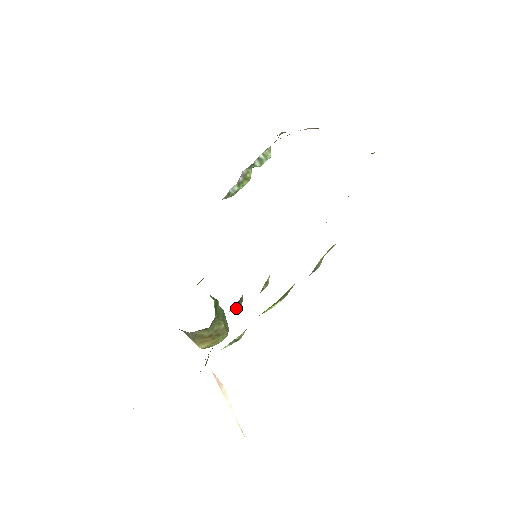
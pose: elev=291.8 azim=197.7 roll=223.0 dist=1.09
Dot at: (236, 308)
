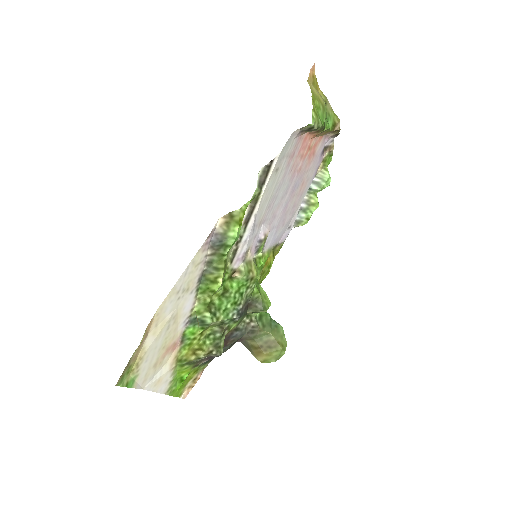
Dot at: (255, 310)
